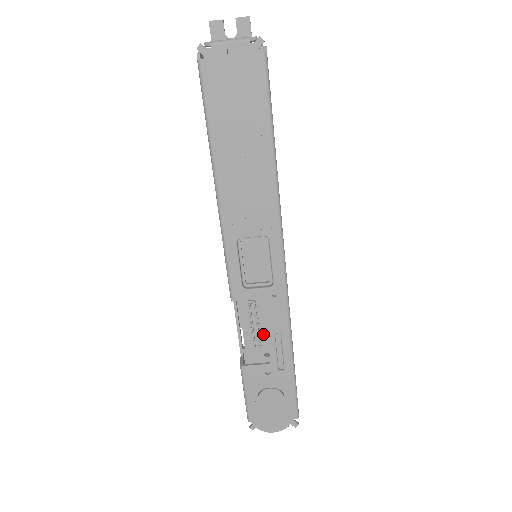
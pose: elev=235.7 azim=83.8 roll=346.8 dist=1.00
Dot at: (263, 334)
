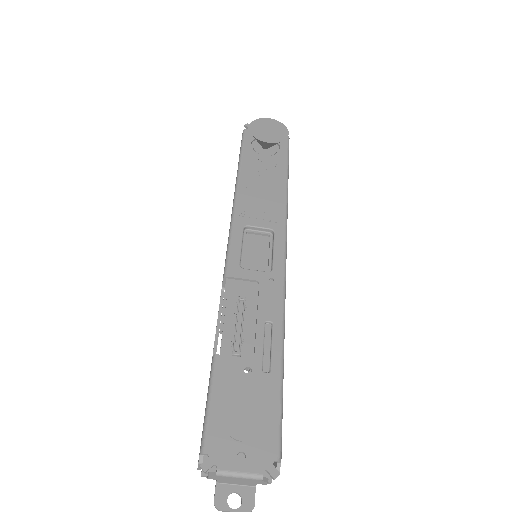
Dot at: (246, 340)
